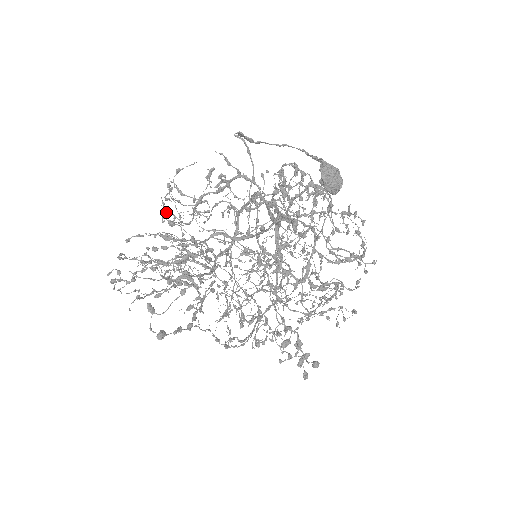
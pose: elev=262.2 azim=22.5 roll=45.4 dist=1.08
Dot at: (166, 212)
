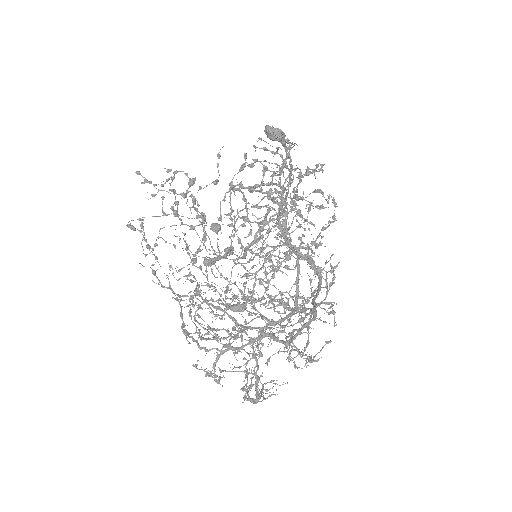
Dot at: (235, 301)
